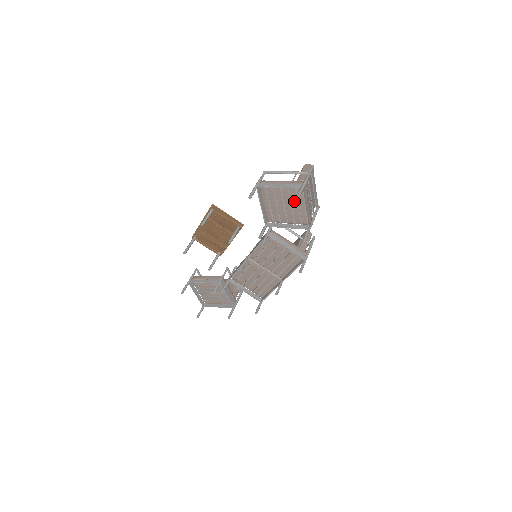
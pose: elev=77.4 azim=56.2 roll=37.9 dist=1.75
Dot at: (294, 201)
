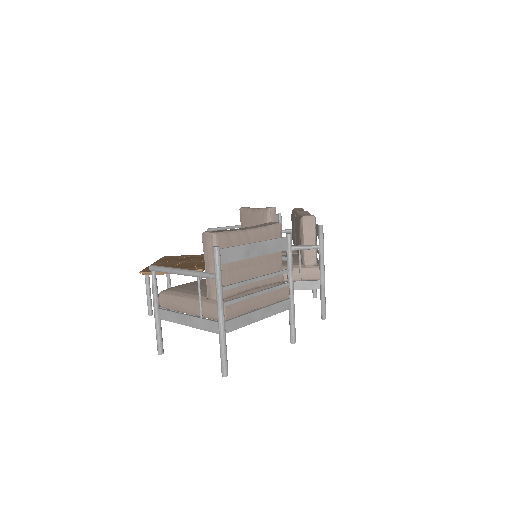
Dot at: occluded
